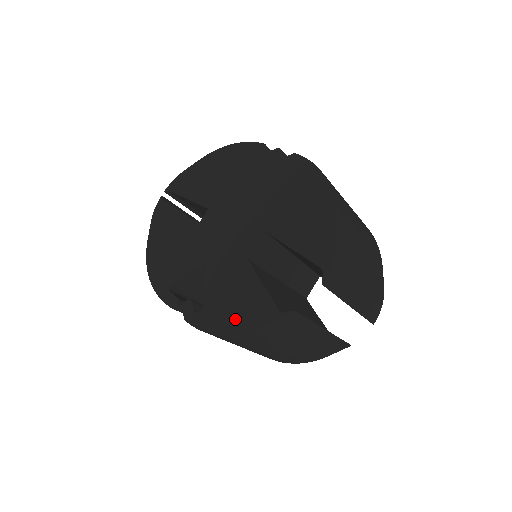
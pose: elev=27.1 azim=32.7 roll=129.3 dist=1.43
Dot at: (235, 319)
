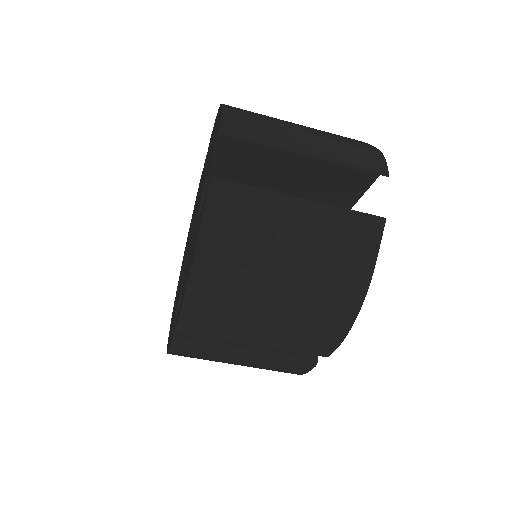
Dot at: occluded
